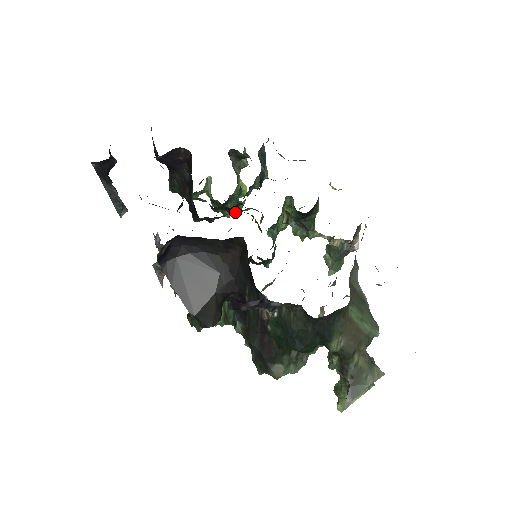
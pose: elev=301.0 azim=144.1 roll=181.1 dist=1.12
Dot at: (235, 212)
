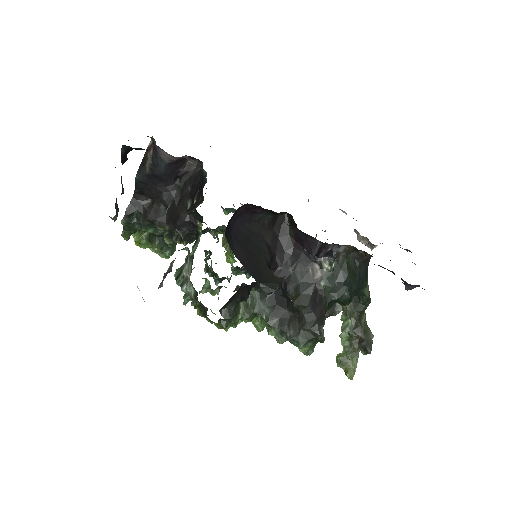
Dot at: occluded
